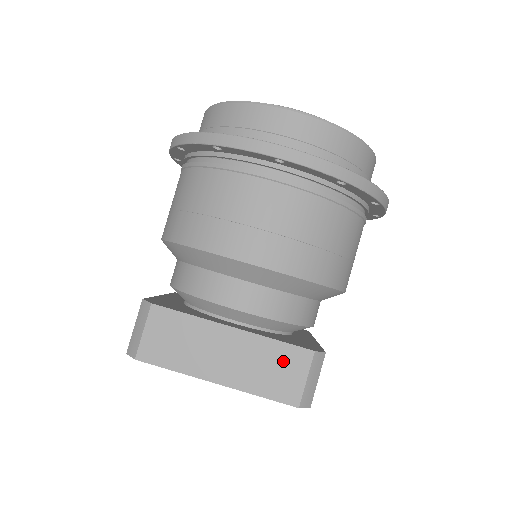
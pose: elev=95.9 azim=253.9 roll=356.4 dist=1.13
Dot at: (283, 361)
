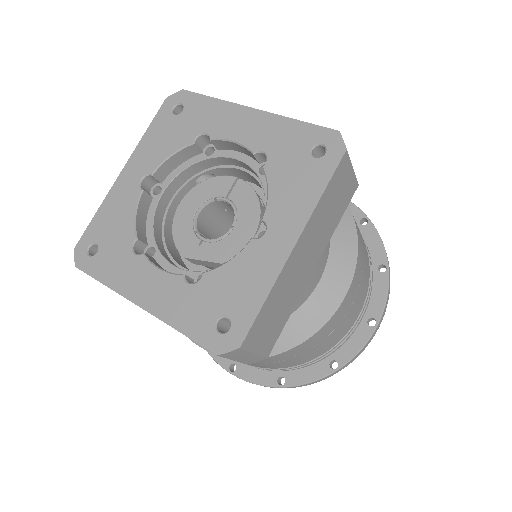
Dot at: occluded
